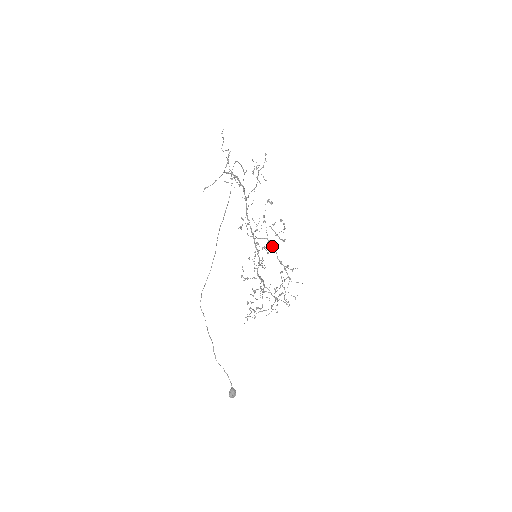
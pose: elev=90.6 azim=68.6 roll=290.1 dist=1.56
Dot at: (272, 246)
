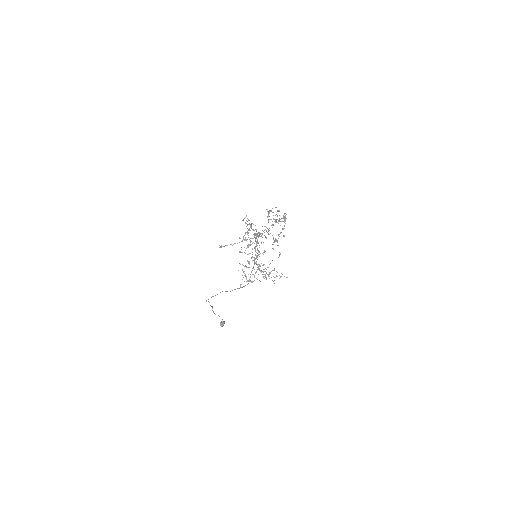
Dot at: occluded
